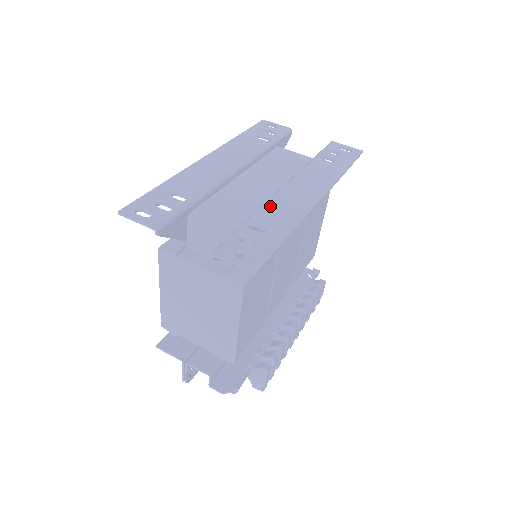
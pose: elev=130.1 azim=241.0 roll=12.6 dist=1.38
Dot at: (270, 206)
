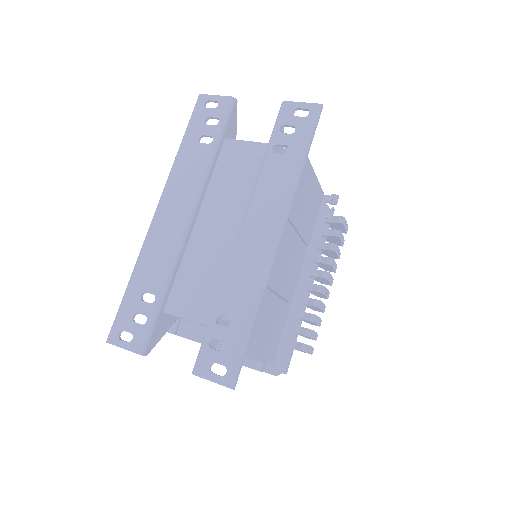
Dot at: (231, 277)
